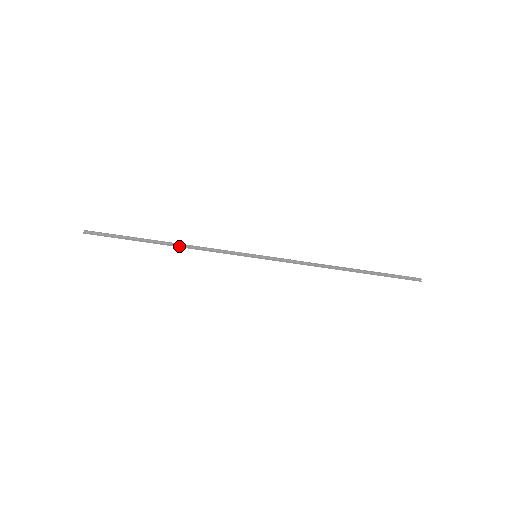
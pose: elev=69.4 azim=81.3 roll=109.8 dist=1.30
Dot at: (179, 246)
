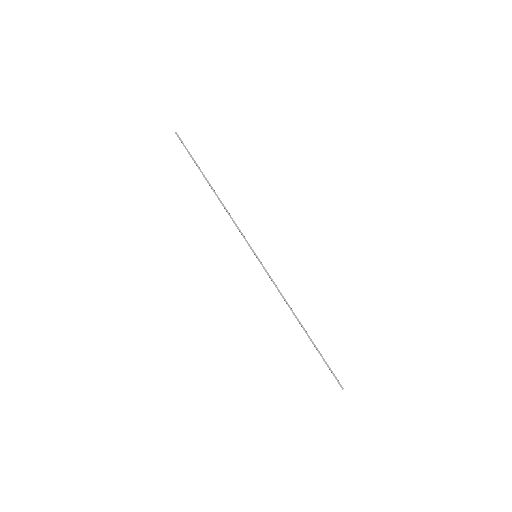
Dot at: (219, 199)
